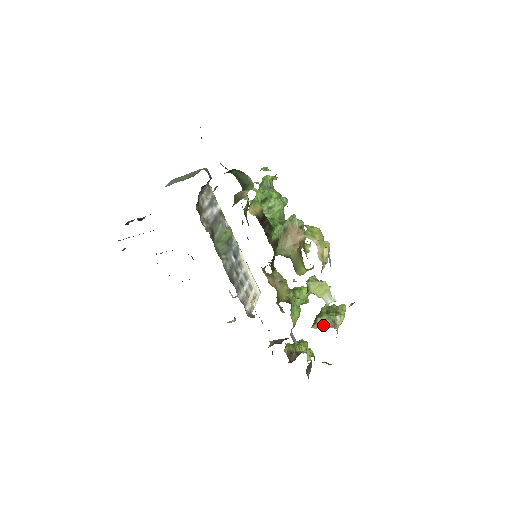
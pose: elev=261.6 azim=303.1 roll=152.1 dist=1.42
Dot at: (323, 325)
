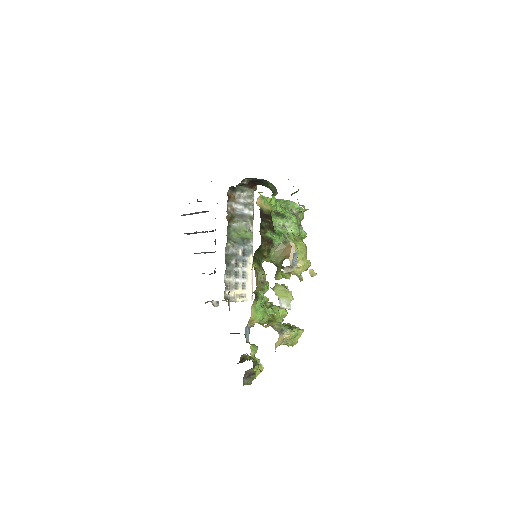
Dot at: (271, 326)
